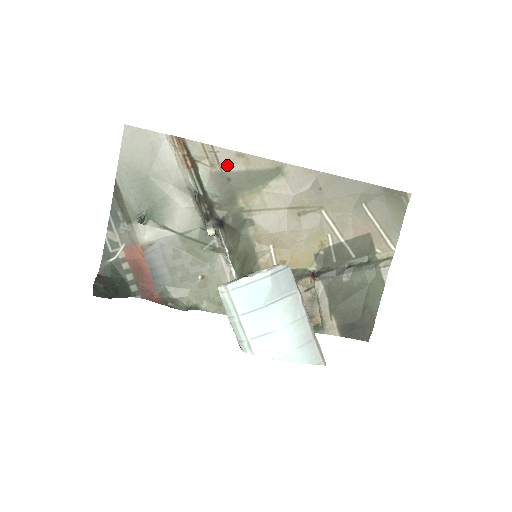
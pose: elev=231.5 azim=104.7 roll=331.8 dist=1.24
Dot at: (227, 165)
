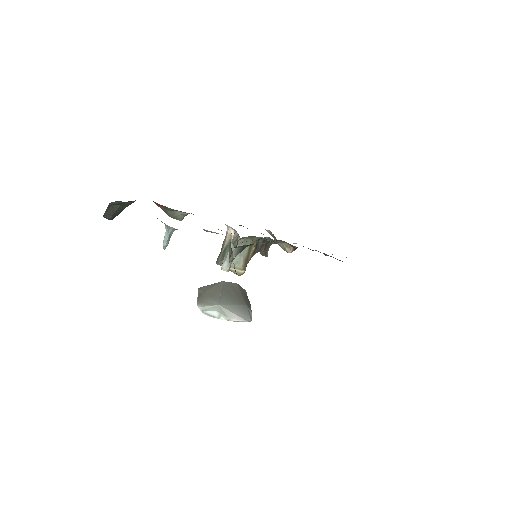
Dot at: occluded
